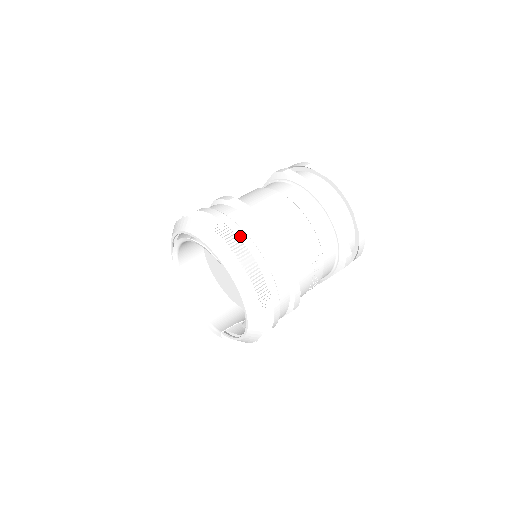
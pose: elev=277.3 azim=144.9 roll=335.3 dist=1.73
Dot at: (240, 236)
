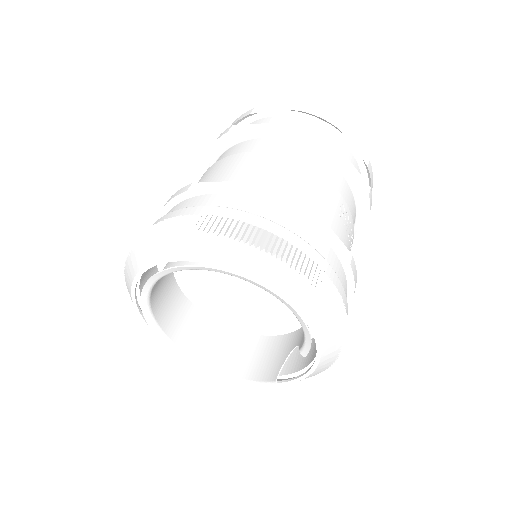
Dot at: (242, 219)
